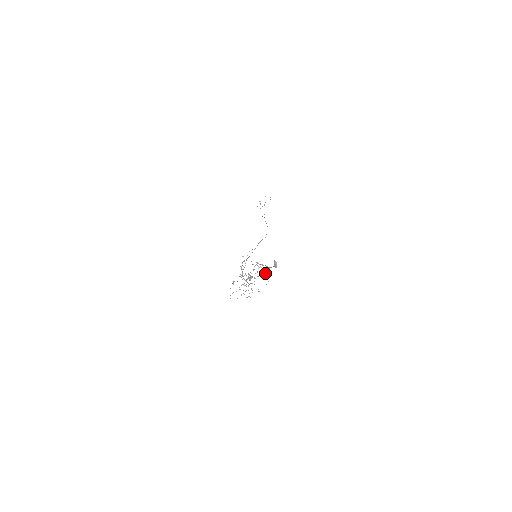
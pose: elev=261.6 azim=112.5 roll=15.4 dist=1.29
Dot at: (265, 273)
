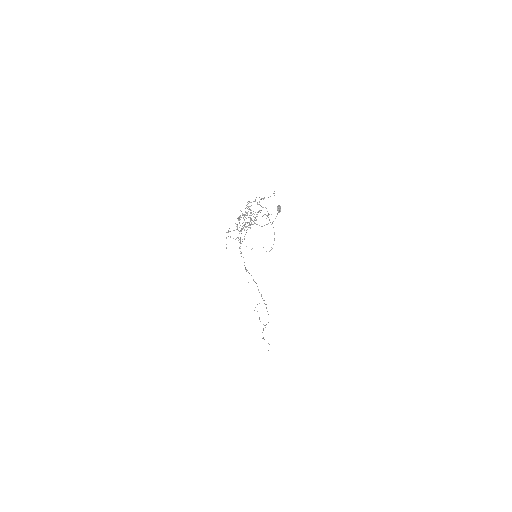
Dot at: occluded
